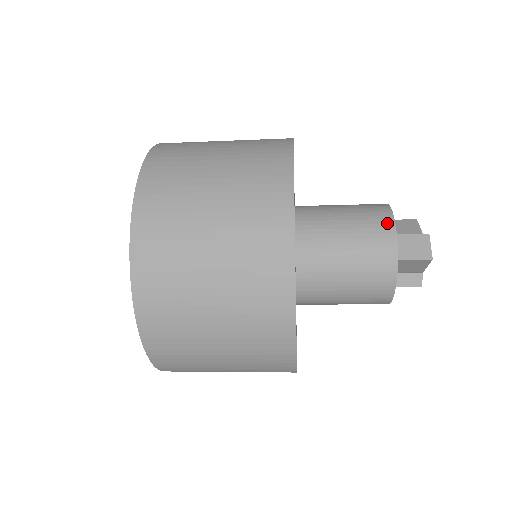
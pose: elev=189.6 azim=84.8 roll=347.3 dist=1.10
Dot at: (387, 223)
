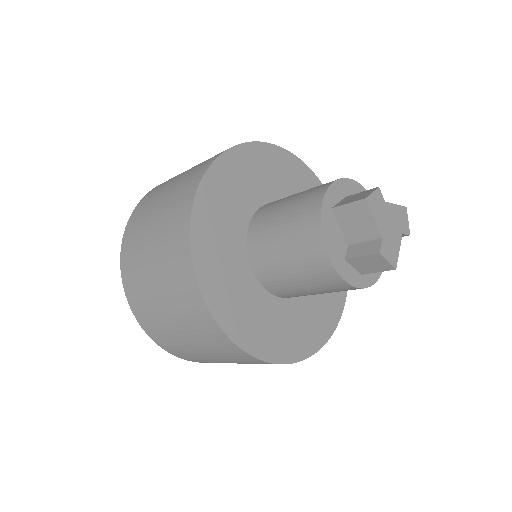
Dot at: occluded
